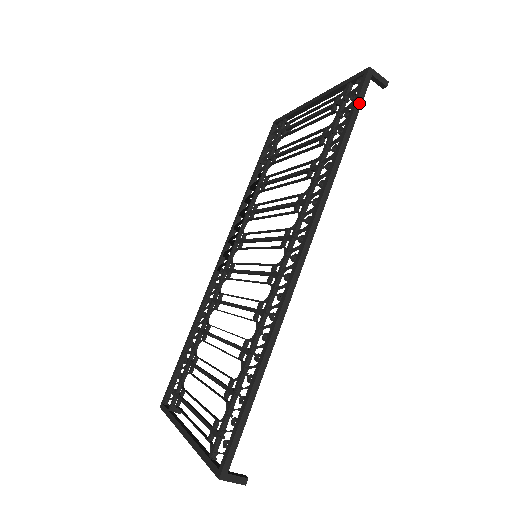
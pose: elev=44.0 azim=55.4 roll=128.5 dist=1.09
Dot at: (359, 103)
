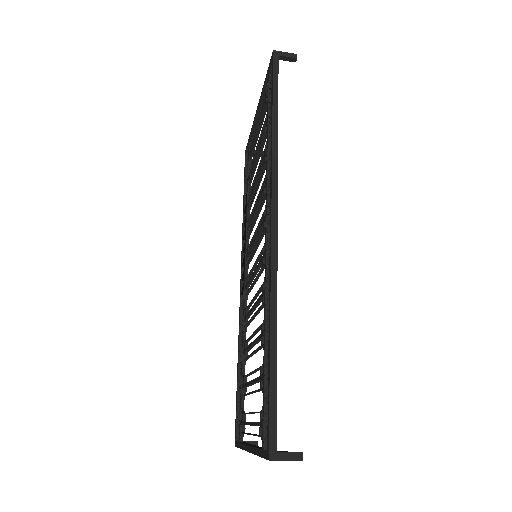
Dot at: (275, 80)
